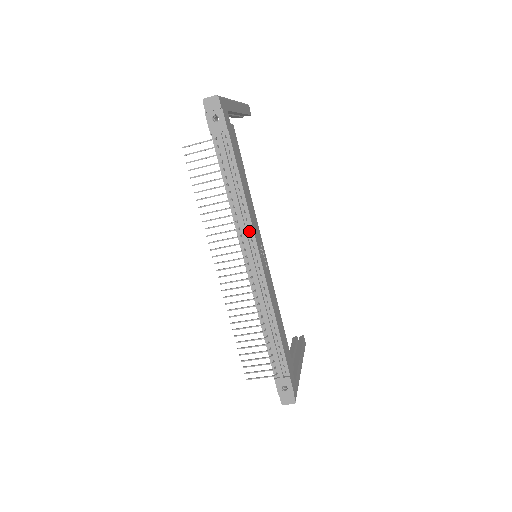
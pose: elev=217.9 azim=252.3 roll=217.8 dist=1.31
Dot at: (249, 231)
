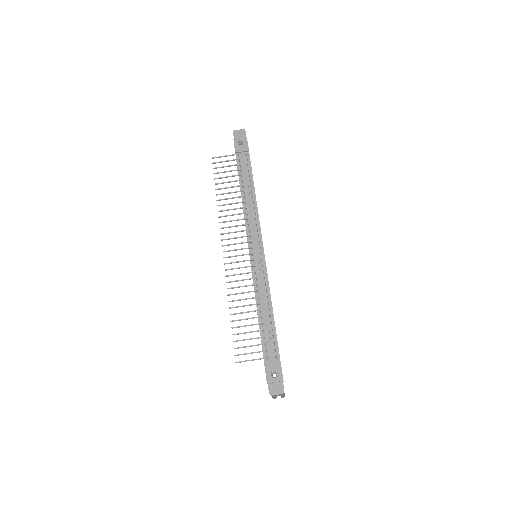
Dot at: (256, 223)
